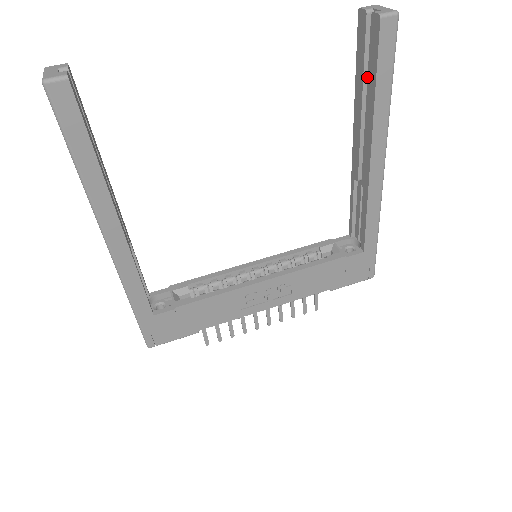
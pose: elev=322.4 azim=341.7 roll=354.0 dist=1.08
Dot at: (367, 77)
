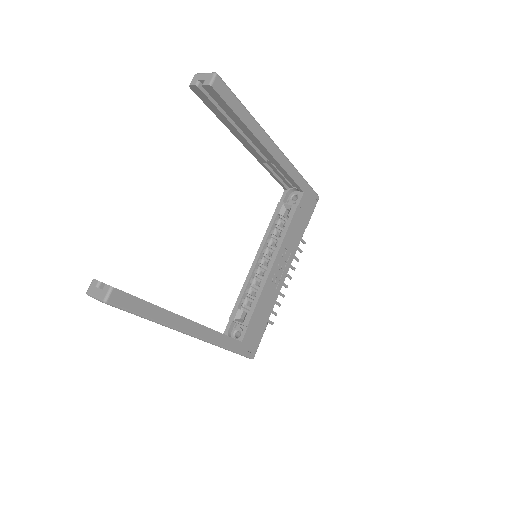
Dot at: (225, 113)
